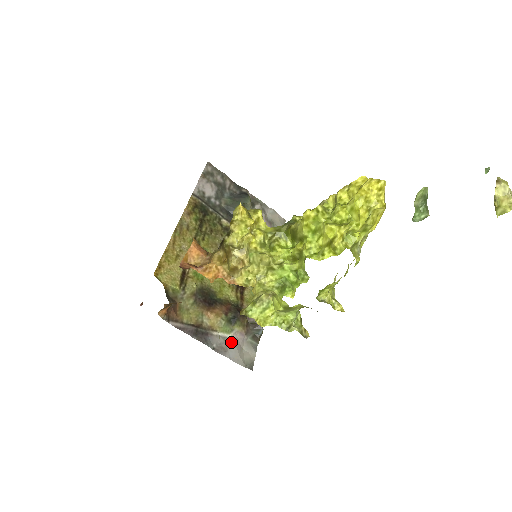
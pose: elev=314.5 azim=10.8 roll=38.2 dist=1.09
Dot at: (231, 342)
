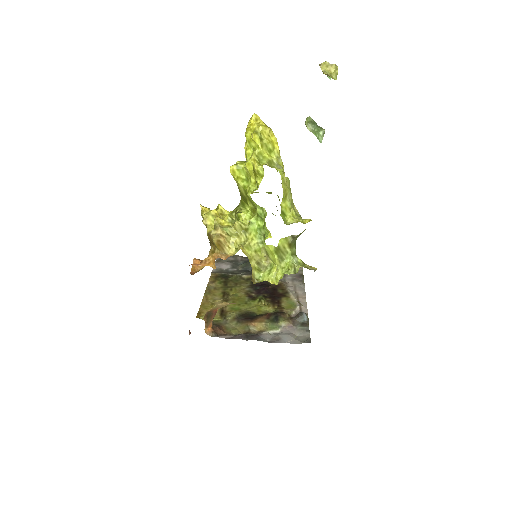
Dot at: (282, 333)
